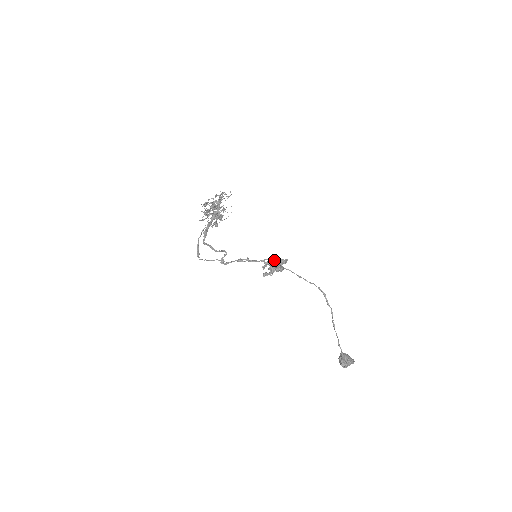
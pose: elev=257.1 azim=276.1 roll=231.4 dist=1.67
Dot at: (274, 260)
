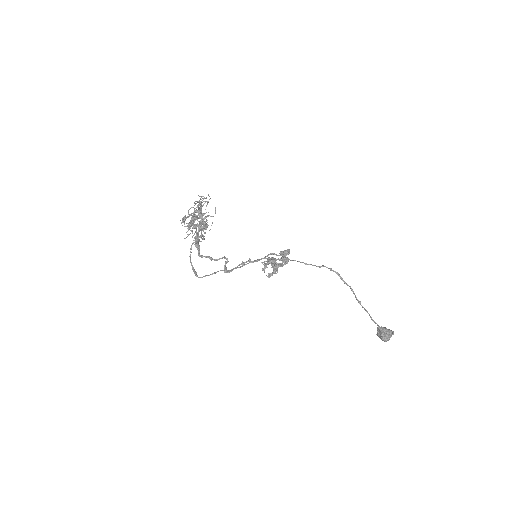
Dot at: (273, 257)
